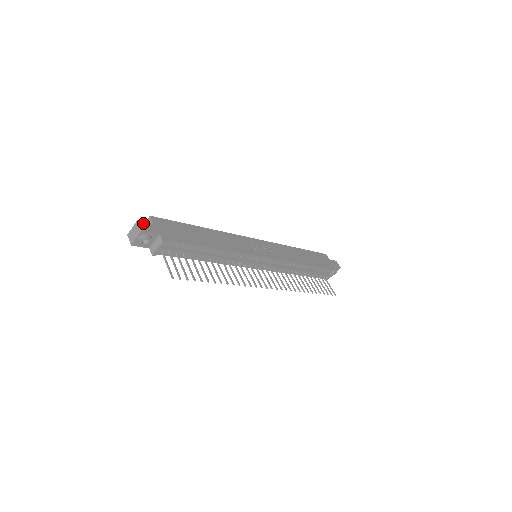
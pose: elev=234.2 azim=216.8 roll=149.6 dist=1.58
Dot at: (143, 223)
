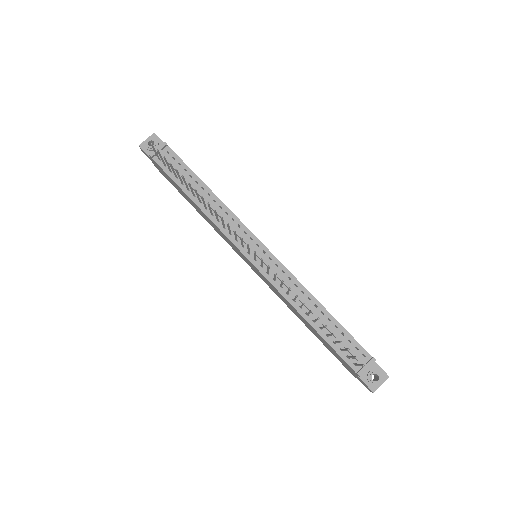
Dot at: occluded
